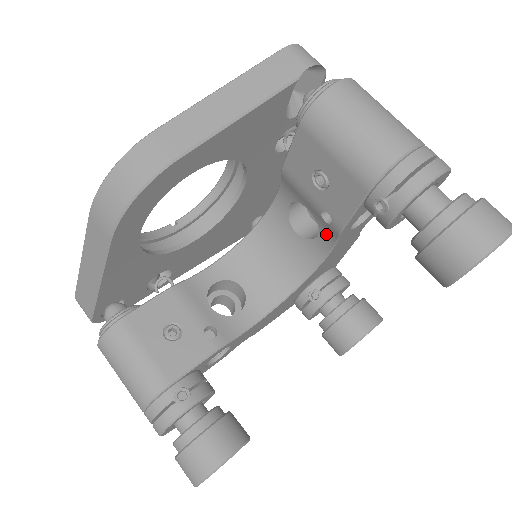
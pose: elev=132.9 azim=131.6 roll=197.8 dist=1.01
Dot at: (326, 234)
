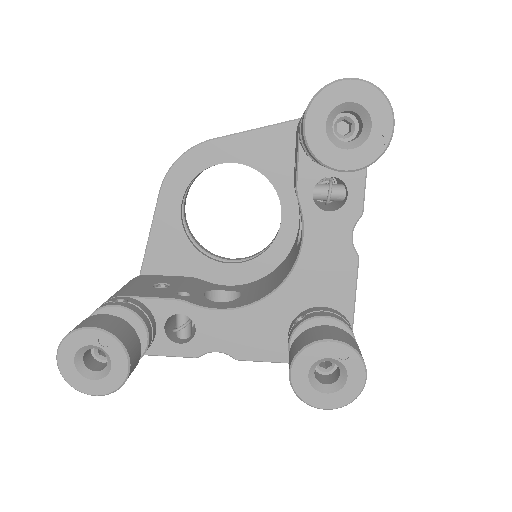
Dot at: (301, 218)
